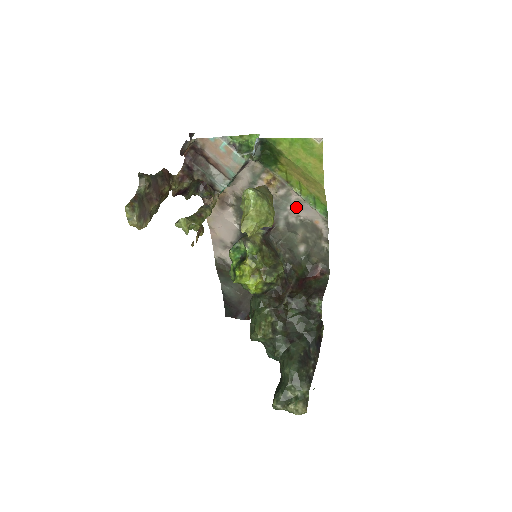
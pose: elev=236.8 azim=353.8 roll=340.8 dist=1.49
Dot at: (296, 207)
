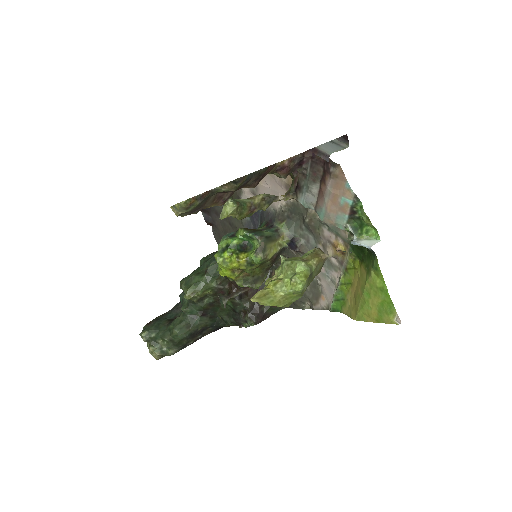
Dot at: (327, 277)
